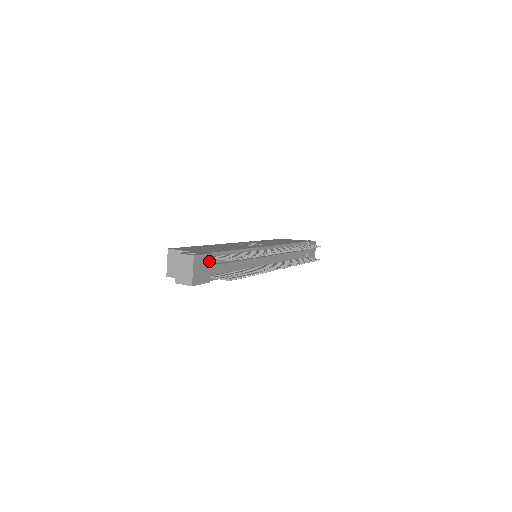
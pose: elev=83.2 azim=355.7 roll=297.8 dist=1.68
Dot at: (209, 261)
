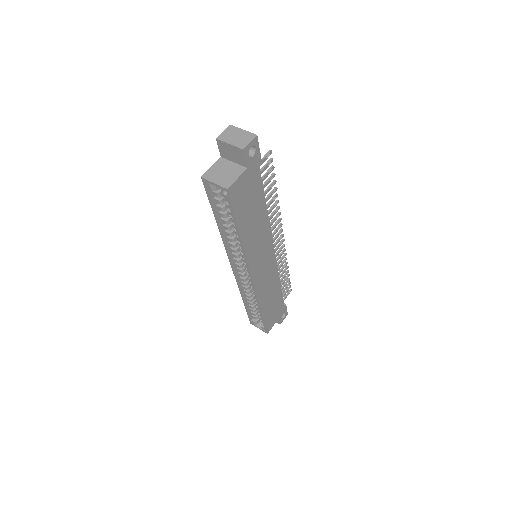
Dot at: occluded
